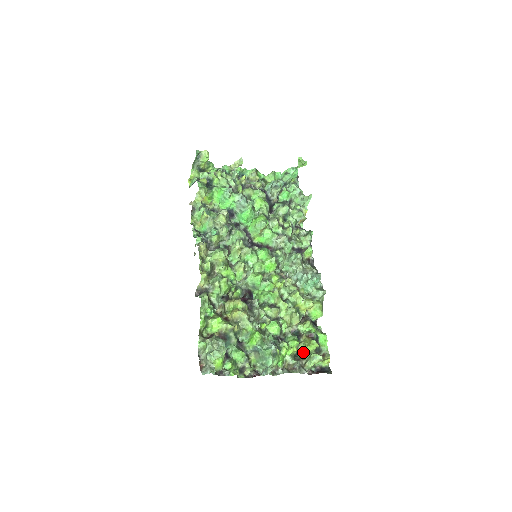
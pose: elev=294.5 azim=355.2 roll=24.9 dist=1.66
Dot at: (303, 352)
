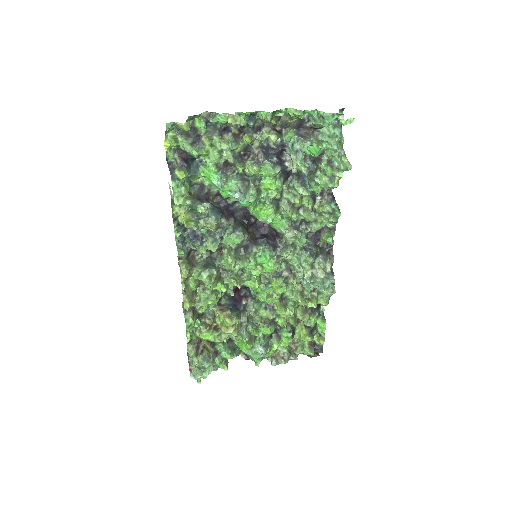
Dot at: (297, 337)
